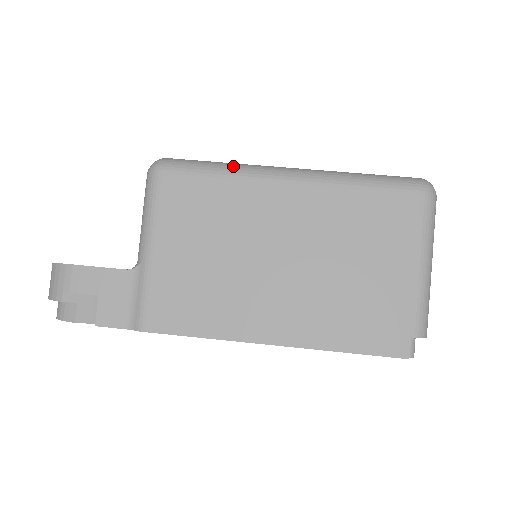
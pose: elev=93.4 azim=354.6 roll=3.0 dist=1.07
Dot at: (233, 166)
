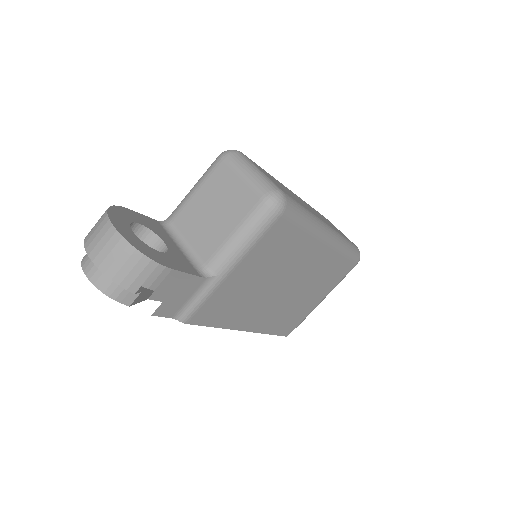
Dot at: (313, 222)
